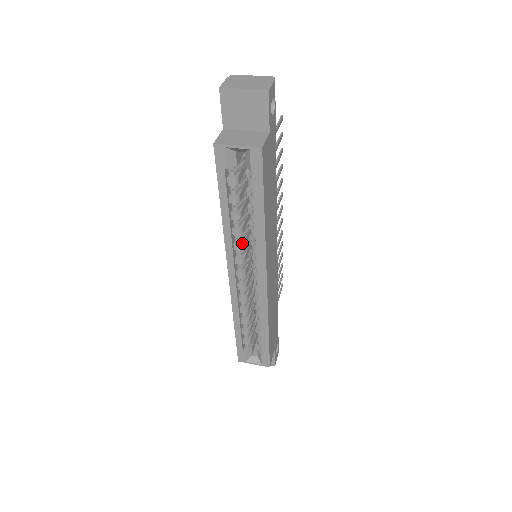
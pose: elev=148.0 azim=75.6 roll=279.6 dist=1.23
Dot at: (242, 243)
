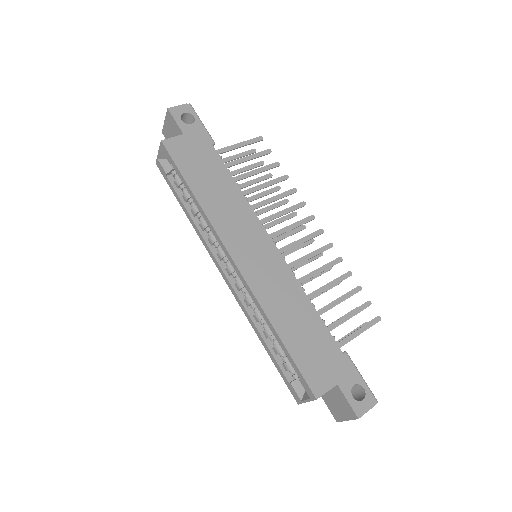
Dot at: (212, 235)
